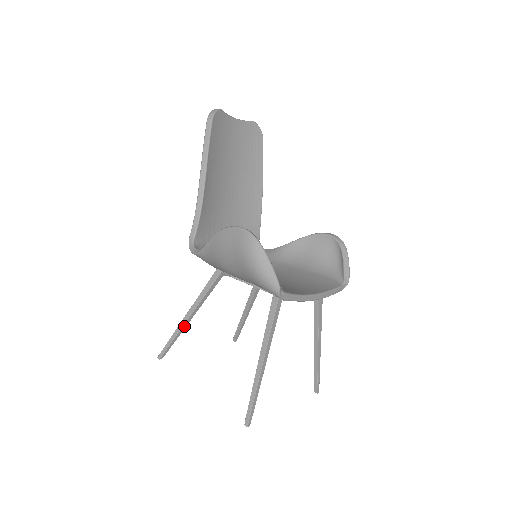
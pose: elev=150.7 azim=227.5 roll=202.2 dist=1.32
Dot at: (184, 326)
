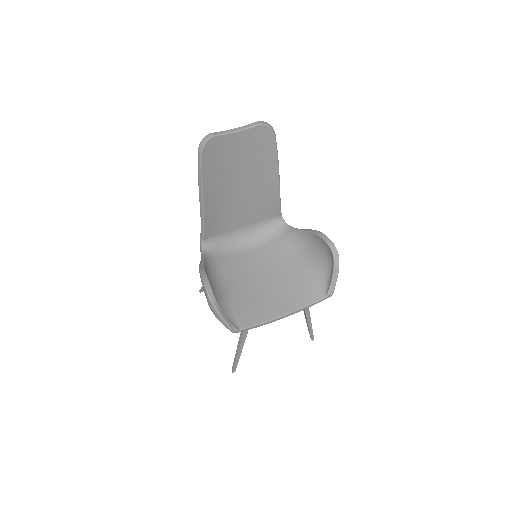
Dot at: occluded
